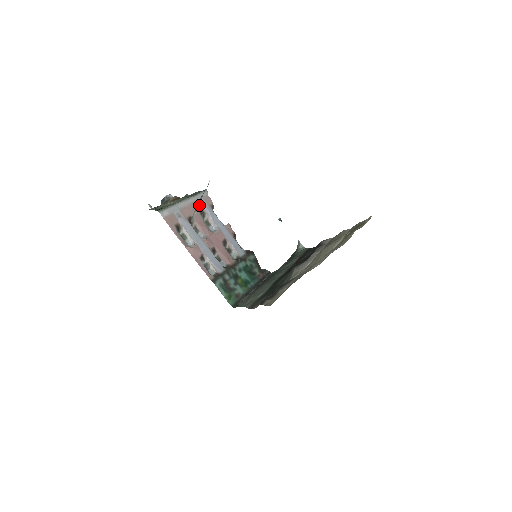
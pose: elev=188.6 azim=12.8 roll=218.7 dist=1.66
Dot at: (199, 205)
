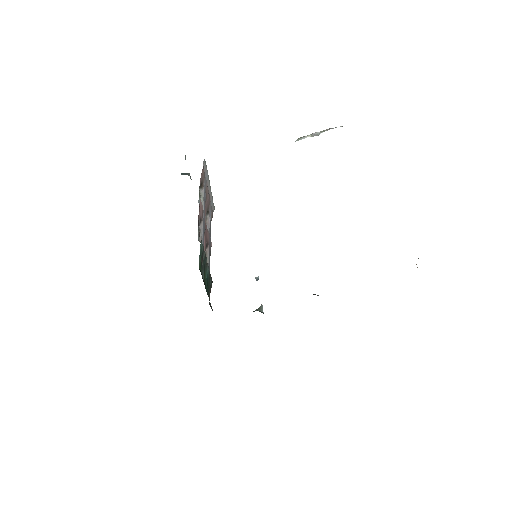
Dot at: (319, 133)
